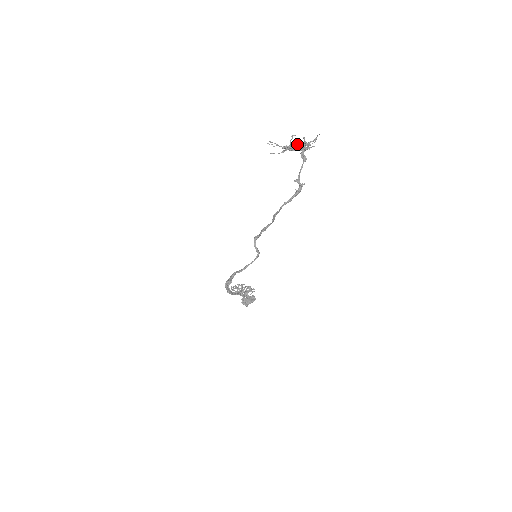
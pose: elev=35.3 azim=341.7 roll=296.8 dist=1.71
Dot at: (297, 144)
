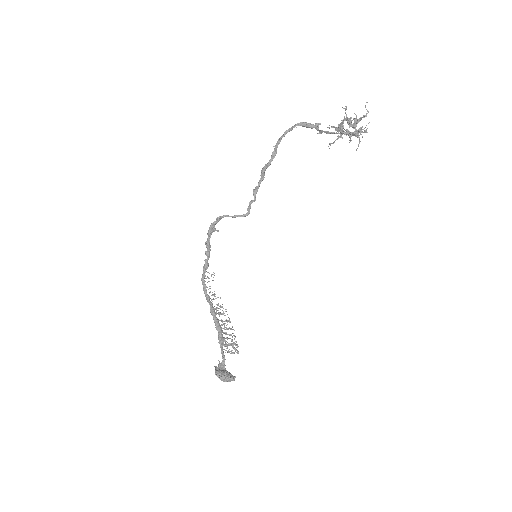
Dot at: (346, 119)
